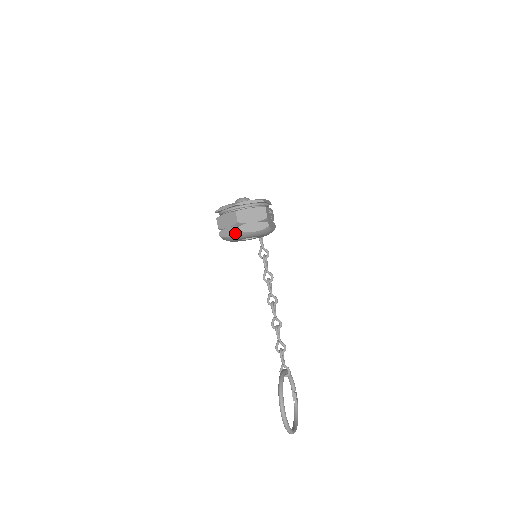
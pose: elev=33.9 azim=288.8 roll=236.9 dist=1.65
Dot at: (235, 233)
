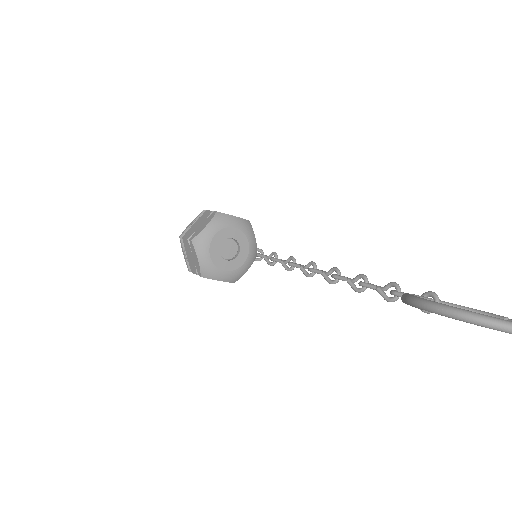
Dot at: (193, 248)
